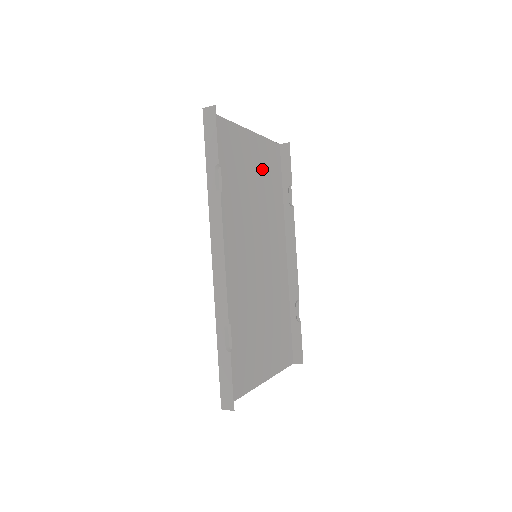
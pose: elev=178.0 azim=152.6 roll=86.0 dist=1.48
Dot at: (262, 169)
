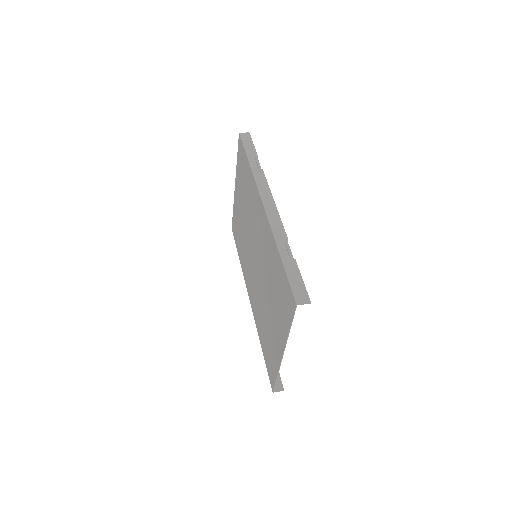
Dot at: occluded
